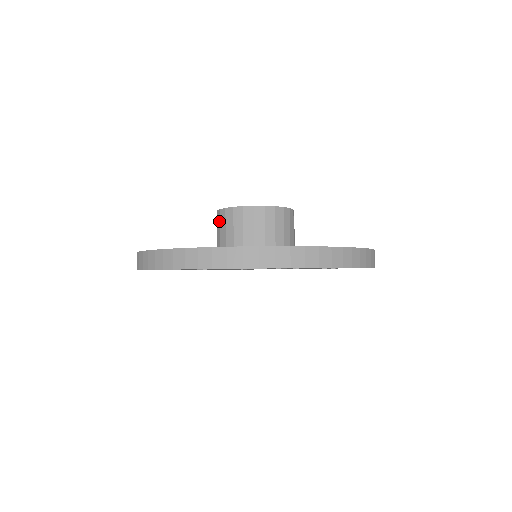
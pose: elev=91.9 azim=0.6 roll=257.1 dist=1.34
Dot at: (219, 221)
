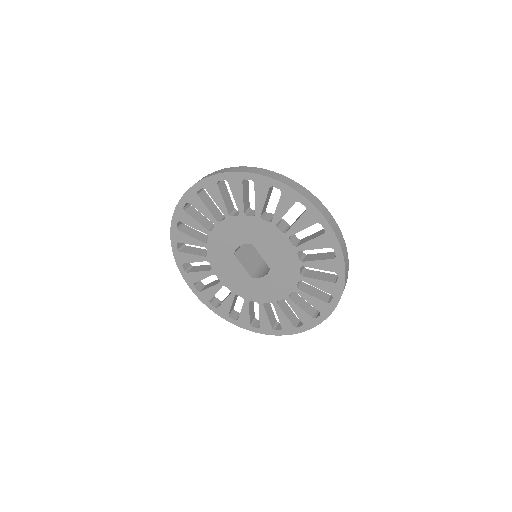
Dot at: occluded
